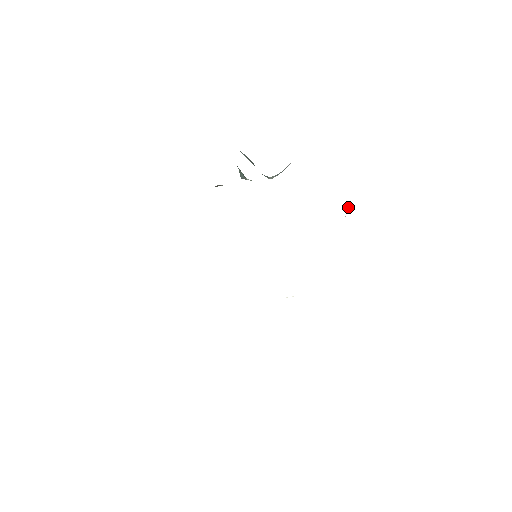
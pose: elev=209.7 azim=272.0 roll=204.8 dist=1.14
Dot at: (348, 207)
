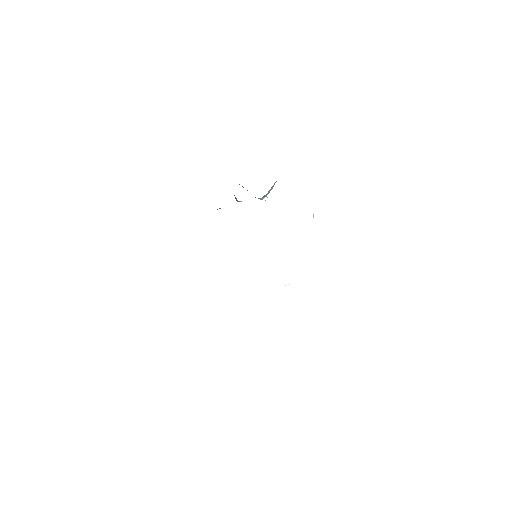
Dot at: occluded
